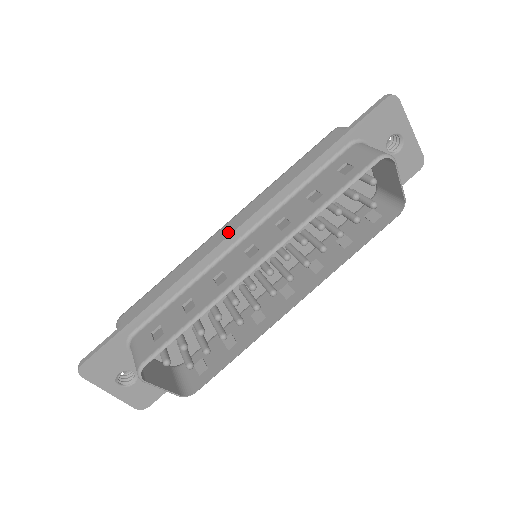
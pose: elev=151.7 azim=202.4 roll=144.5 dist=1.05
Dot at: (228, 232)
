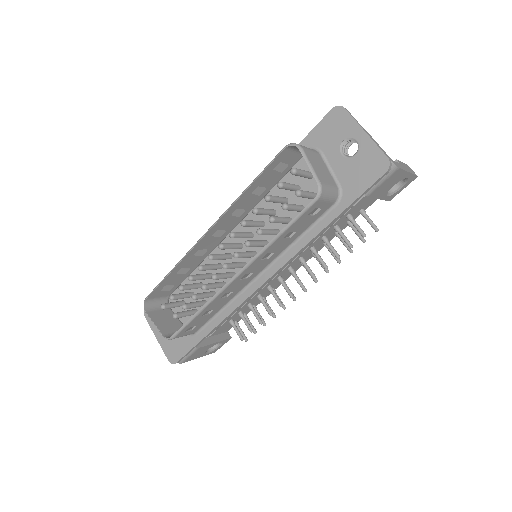
Dot at: occluded
